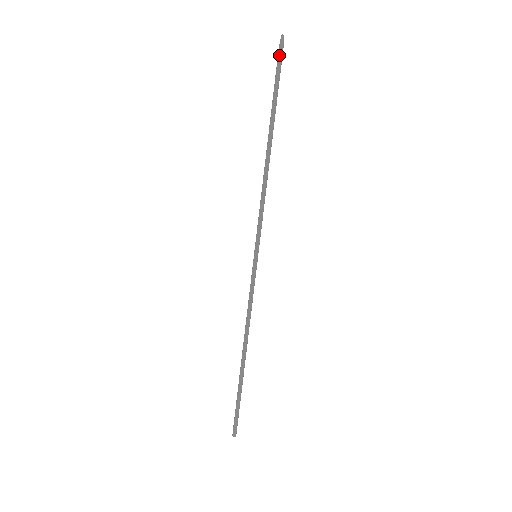
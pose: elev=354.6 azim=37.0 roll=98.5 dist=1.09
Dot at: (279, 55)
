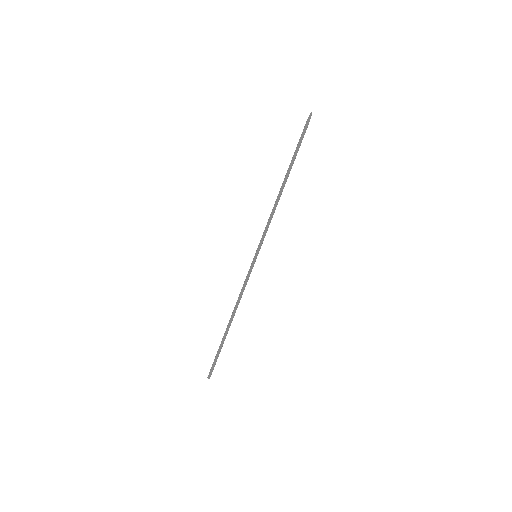
Dot at: (307, 126)
